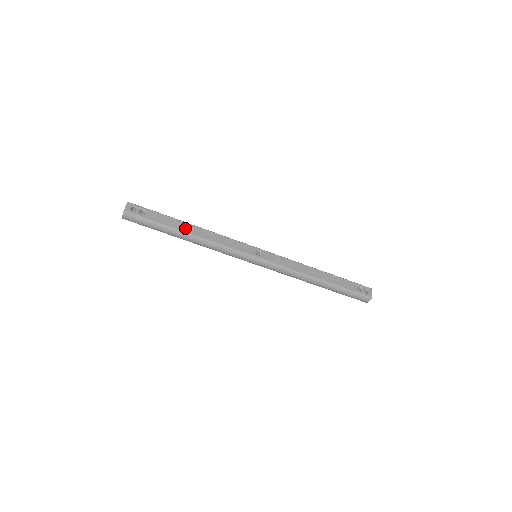
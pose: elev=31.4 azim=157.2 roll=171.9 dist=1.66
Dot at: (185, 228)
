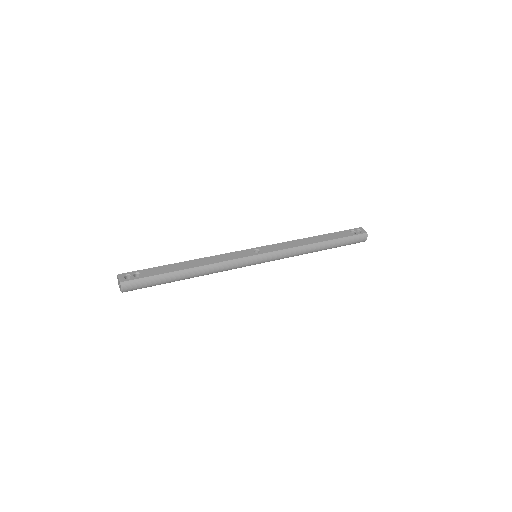
Dot at: (183, 266)
